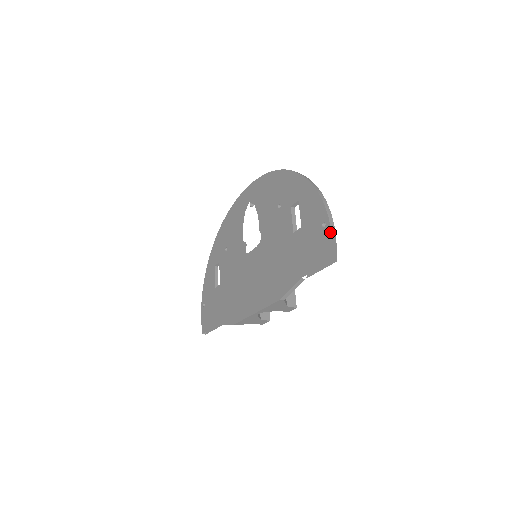
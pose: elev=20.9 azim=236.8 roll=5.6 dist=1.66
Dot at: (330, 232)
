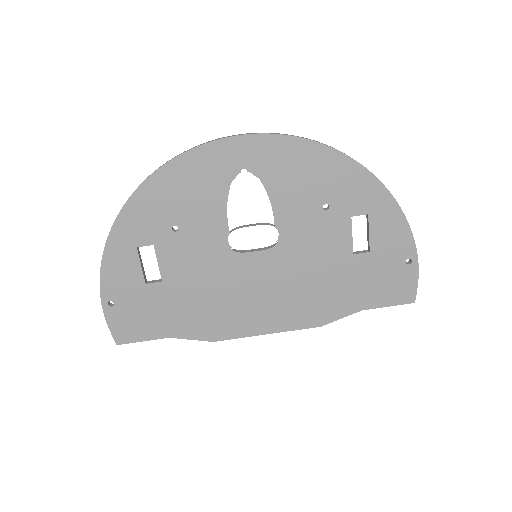
Dot at: (418, 273)
